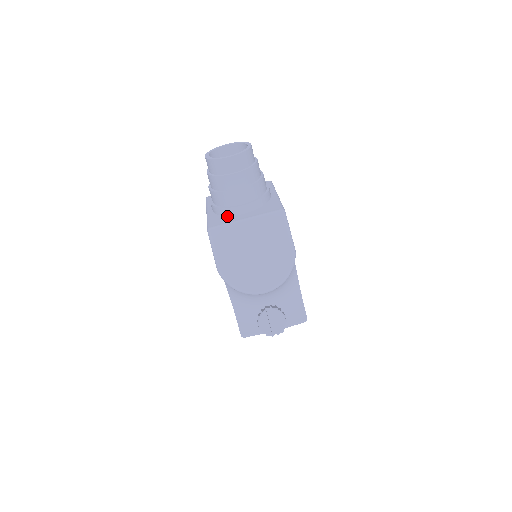
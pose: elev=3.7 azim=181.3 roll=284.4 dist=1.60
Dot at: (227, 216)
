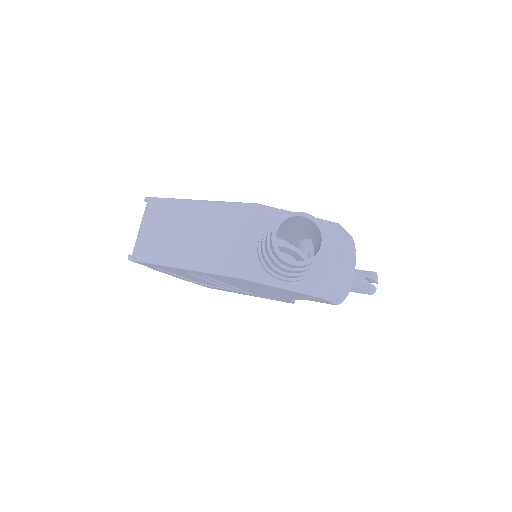
Dot at: (313, 273)
